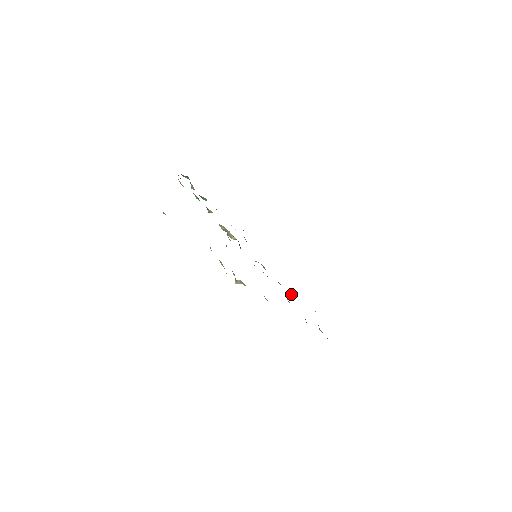
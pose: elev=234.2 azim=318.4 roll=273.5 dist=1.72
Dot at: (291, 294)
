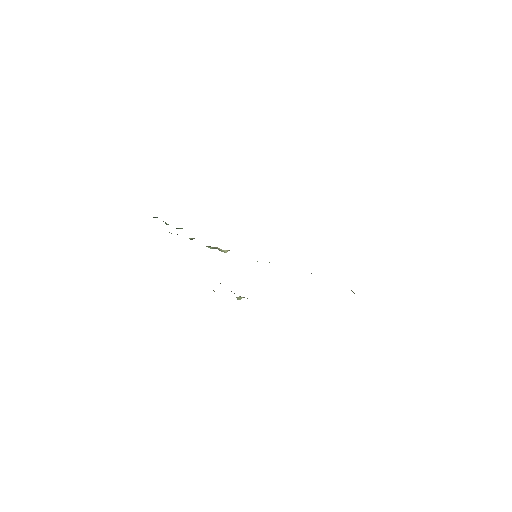
Dot at: occluded
